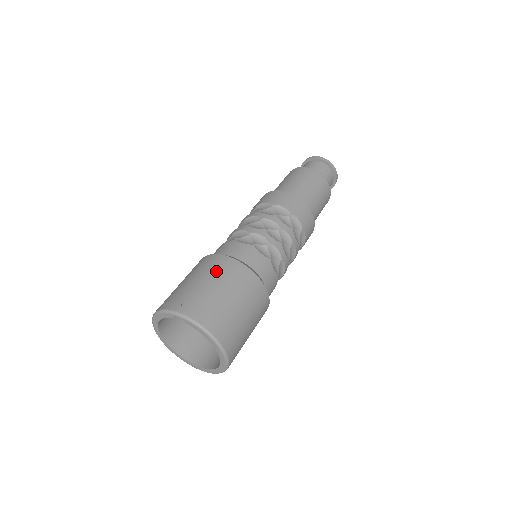
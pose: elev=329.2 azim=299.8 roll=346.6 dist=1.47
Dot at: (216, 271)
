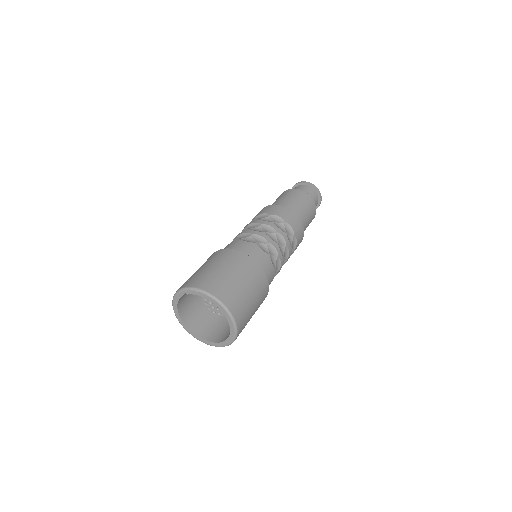
Dot at: (208, 260)
